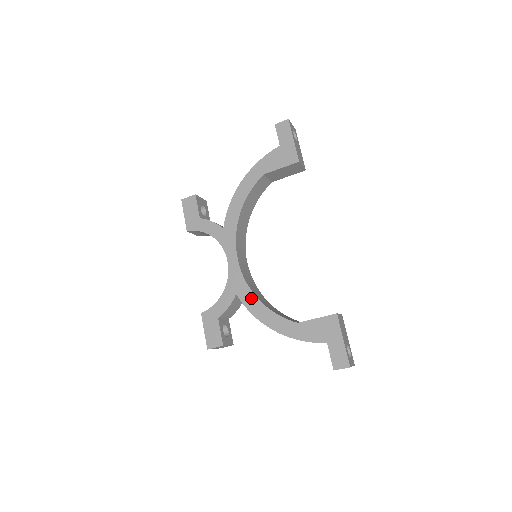
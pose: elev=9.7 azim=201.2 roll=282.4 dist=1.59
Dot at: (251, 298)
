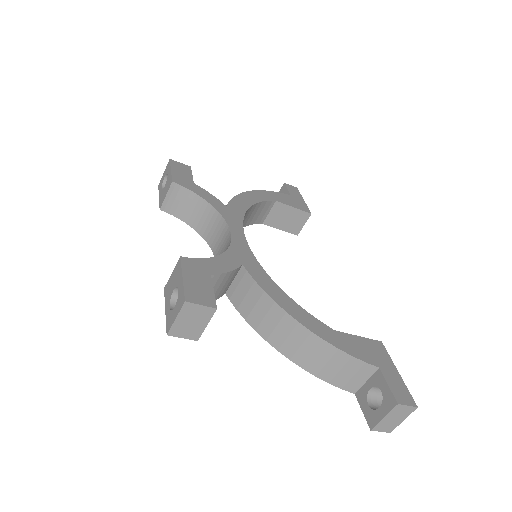
Dot at: (266, 278)
